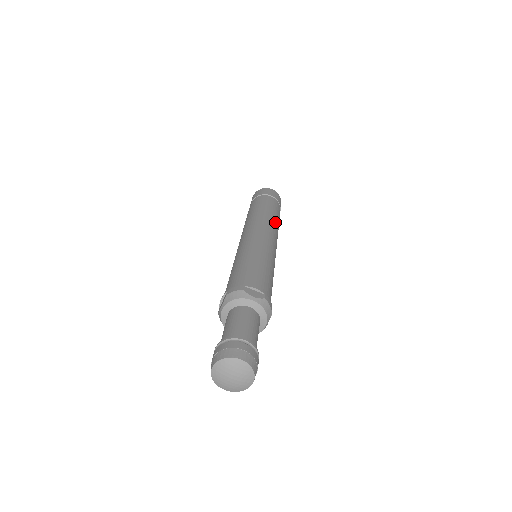
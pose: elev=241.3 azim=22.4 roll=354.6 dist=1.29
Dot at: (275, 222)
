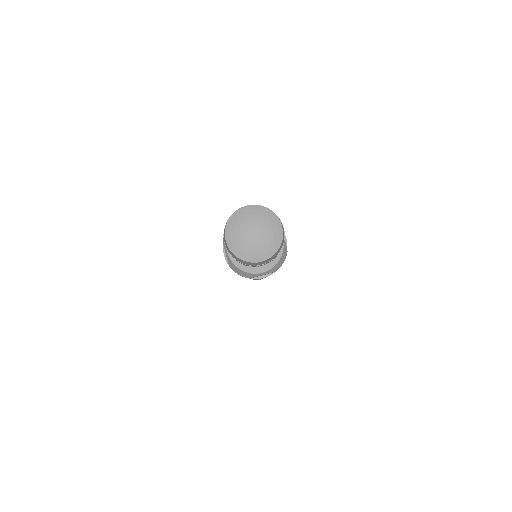
Dot at: occluded
